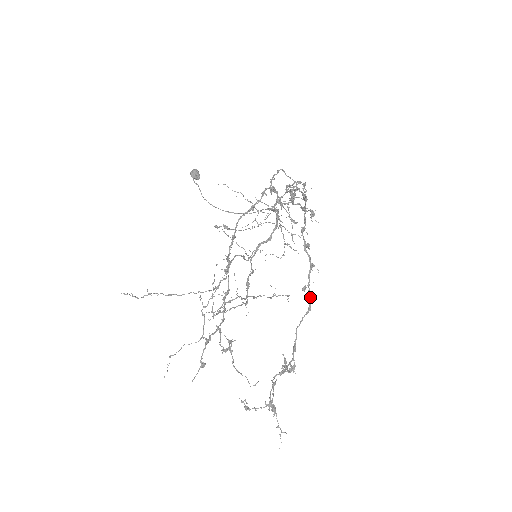
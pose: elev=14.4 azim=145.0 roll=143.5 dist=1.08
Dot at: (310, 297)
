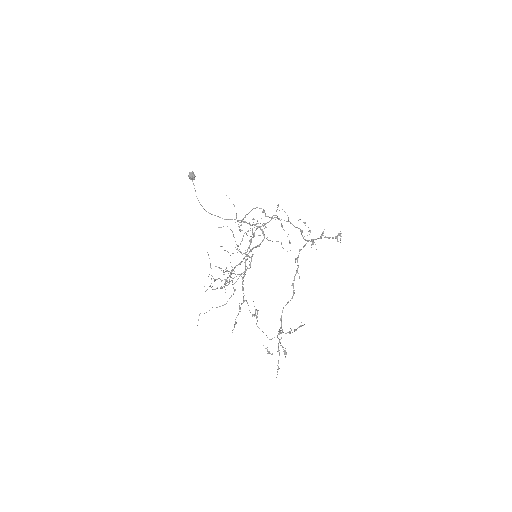
Dot at: occluded
